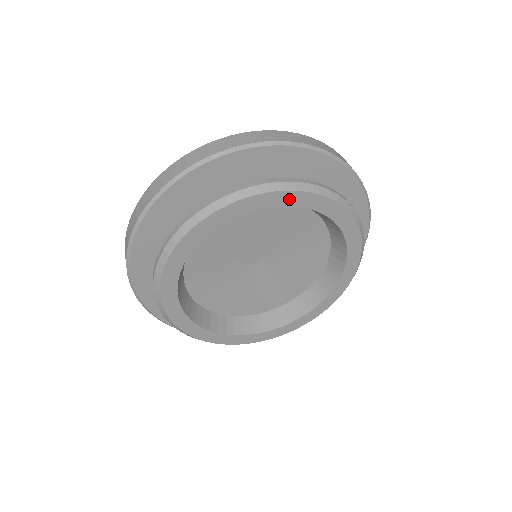
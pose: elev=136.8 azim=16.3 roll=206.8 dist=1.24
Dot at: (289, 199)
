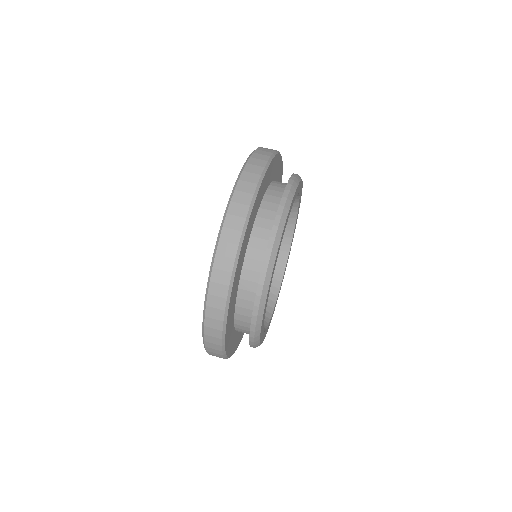
Dot at: (287, 218)
